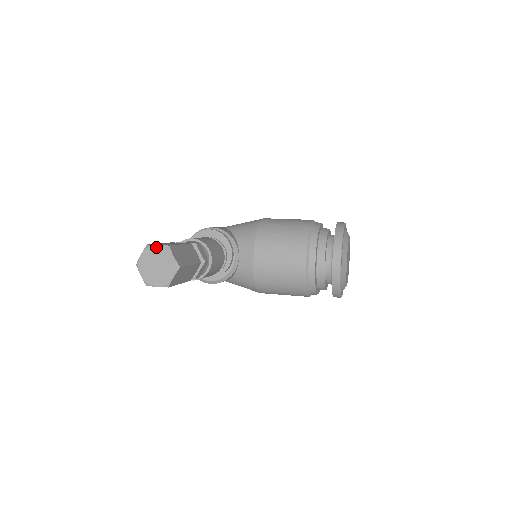
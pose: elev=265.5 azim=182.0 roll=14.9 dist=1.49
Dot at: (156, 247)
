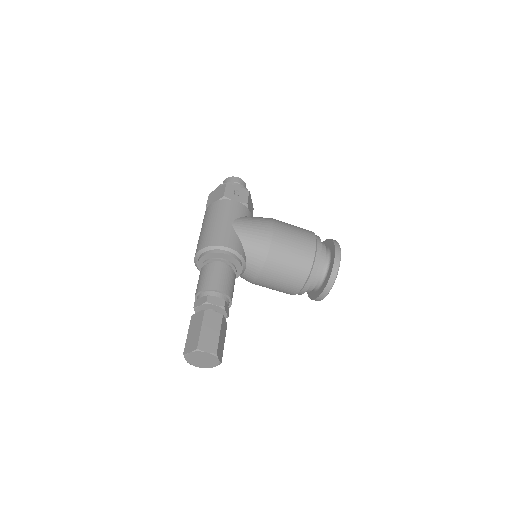
Dot at: (205, 353)
